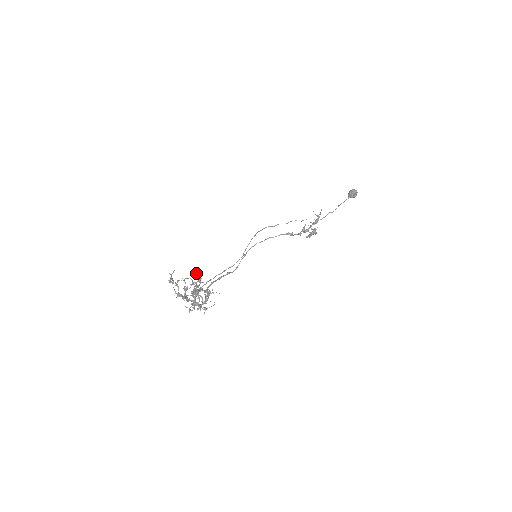
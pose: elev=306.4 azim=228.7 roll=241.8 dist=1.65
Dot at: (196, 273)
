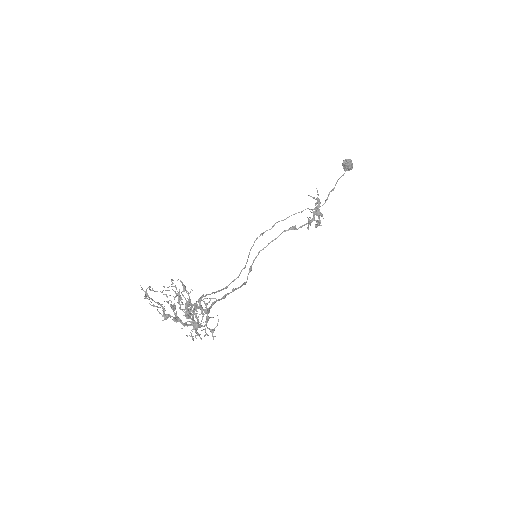
Dot at: occluded
